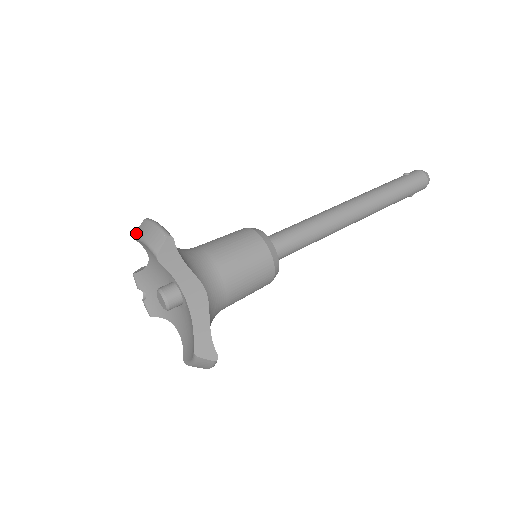
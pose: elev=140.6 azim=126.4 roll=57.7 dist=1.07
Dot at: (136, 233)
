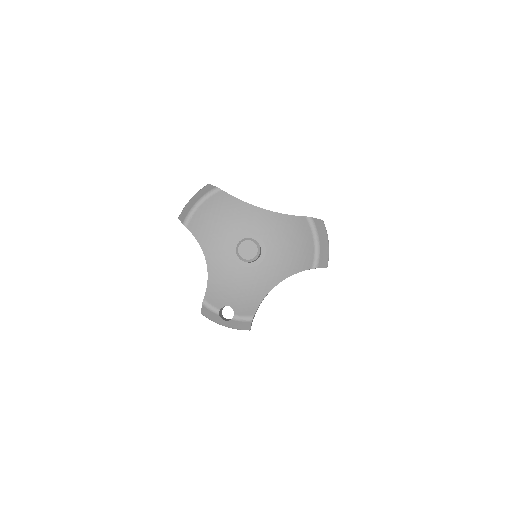
Dot at: (184, 219)
